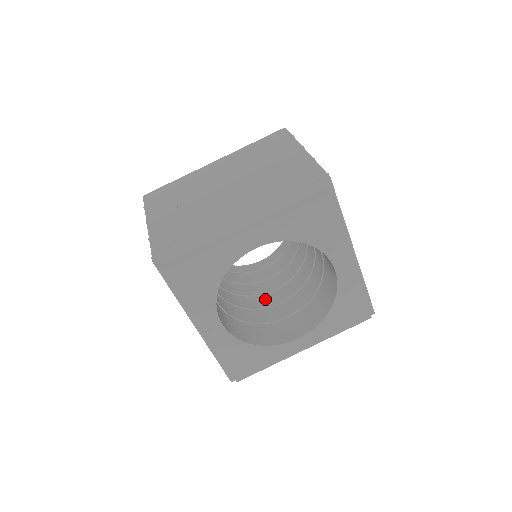
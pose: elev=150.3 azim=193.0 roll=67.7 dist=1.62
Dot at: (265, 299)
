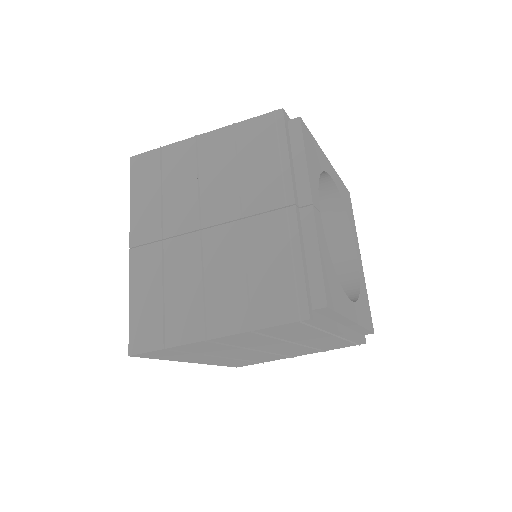
Dot at: occluded
